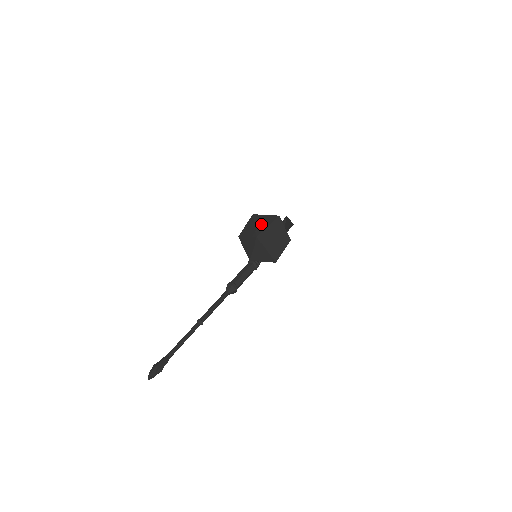
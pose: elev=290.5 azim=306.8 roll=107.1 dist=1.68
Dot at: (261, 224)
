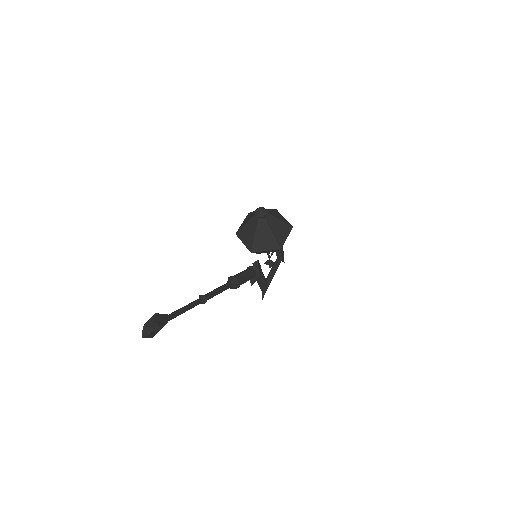
Dot at: occluded
